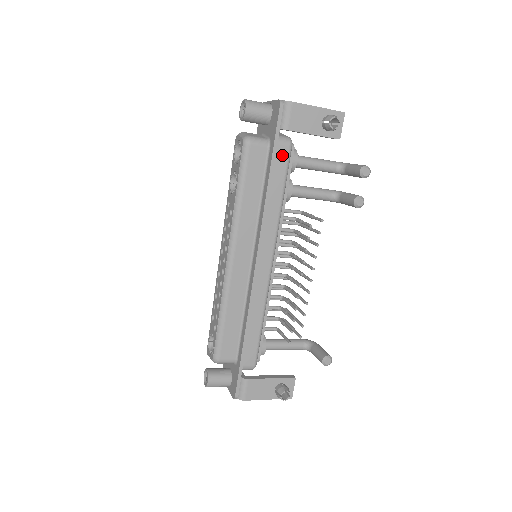
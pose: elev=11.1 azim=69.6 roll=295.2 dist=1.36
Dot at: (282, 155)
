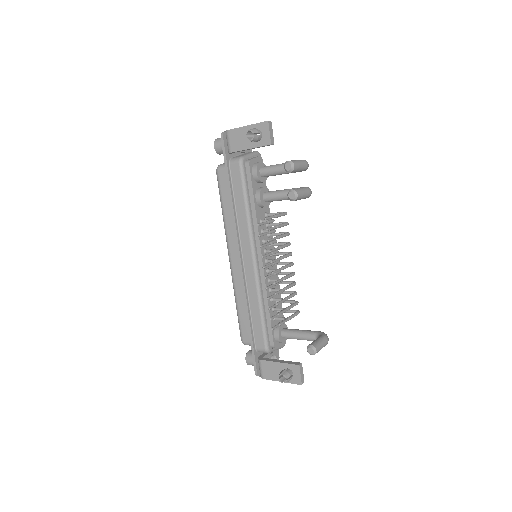
Dot at: (236, 172)
